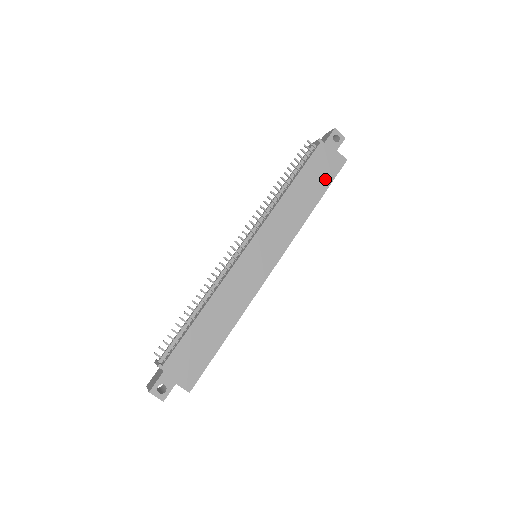
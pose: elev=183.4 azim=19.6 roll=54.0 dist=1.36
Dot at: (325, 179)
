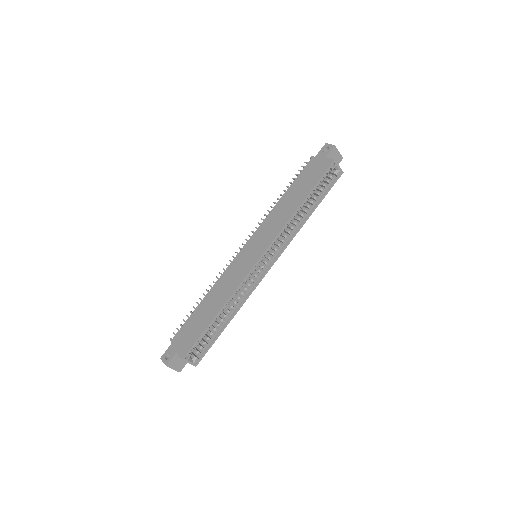
Dot at: (313, 181)
